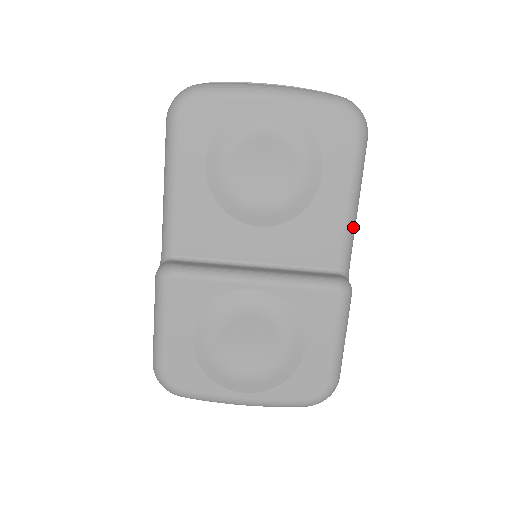
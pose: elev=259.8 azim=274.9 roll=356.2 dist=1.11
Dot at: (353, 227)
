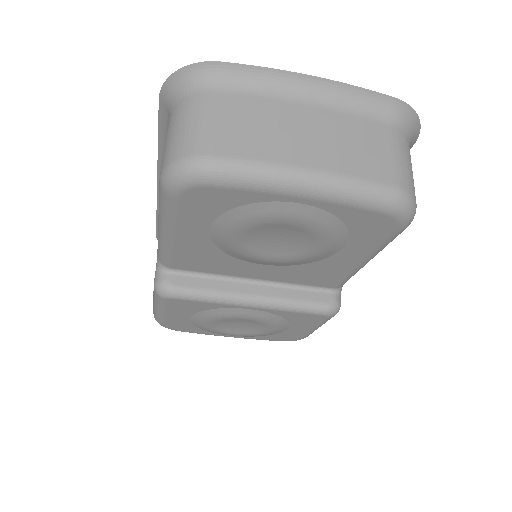
Dot at: occluded
